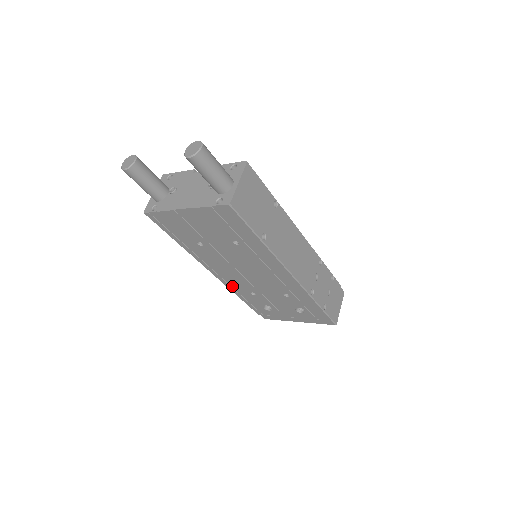
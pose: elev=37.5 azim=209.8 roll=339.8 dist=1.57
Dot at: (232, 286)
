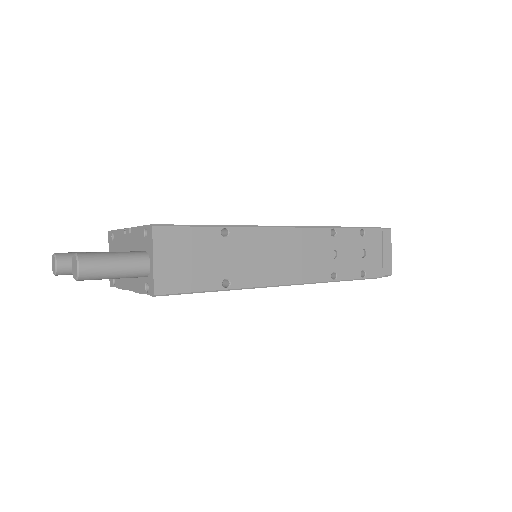
Dot at: occluded
